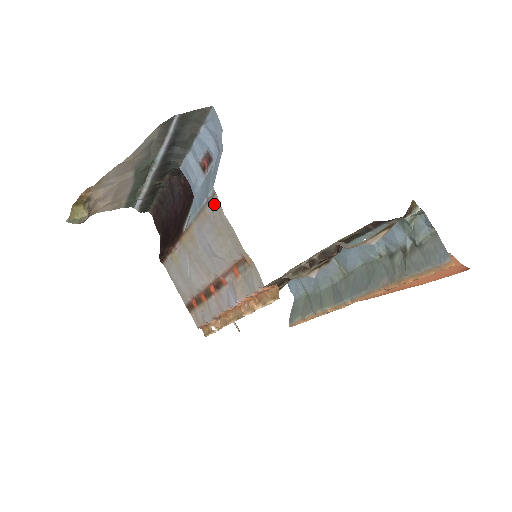
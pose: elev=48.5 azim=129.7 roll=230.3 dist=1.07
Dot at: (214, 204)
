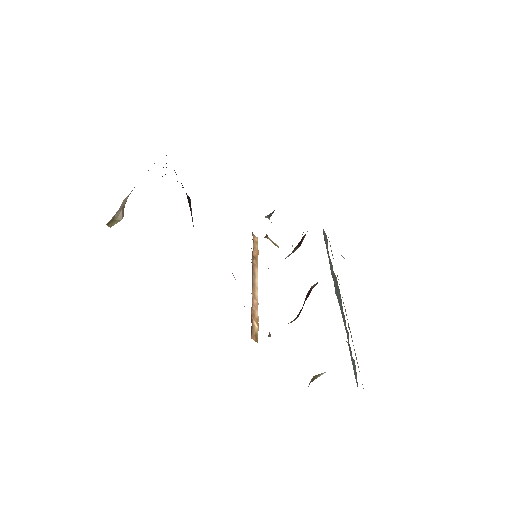
Dot at: occluded
